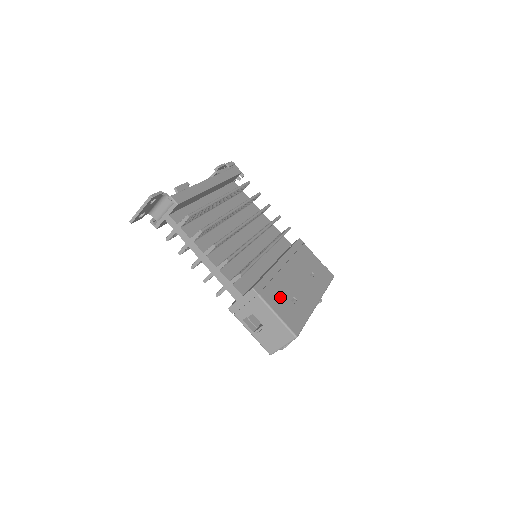
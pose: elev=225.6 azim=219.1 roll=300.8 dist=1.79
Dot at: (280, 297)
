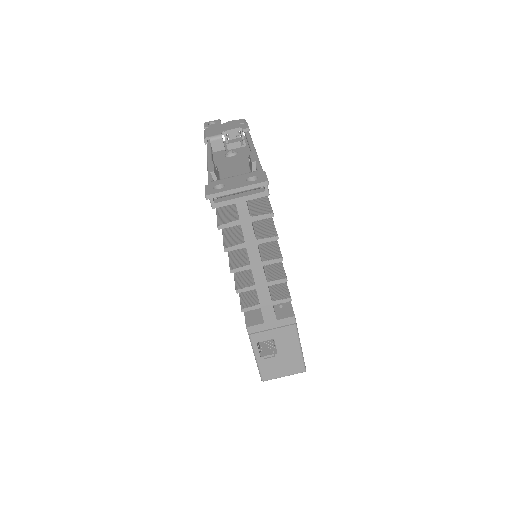
Dot at: occluded
